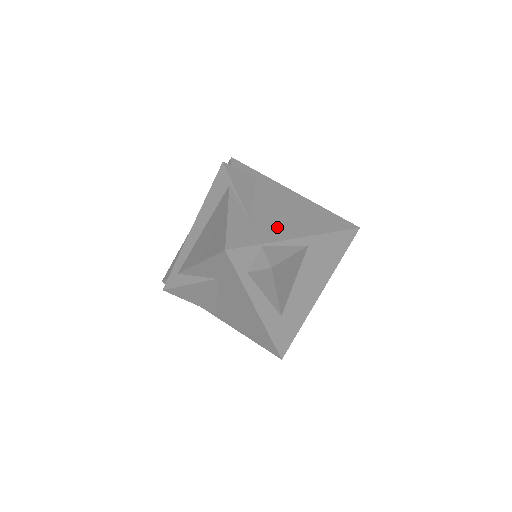
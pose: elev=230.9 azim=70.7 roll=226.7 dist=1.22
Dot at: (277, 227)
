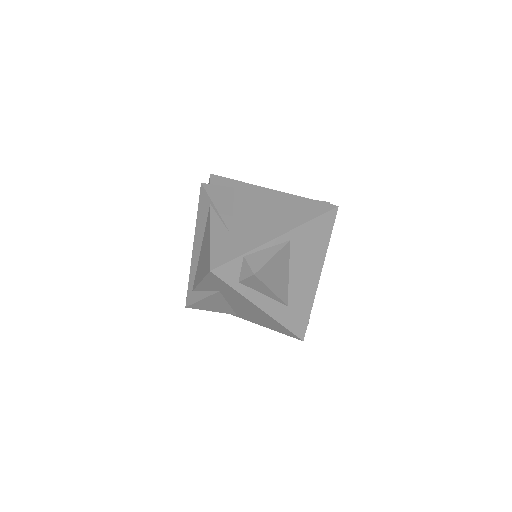
Dot at: (256, 232)
